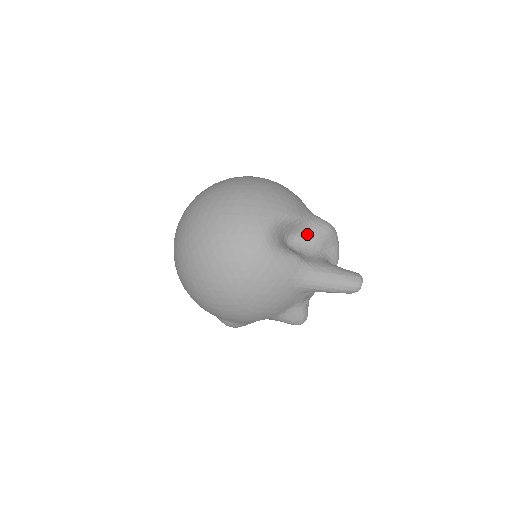
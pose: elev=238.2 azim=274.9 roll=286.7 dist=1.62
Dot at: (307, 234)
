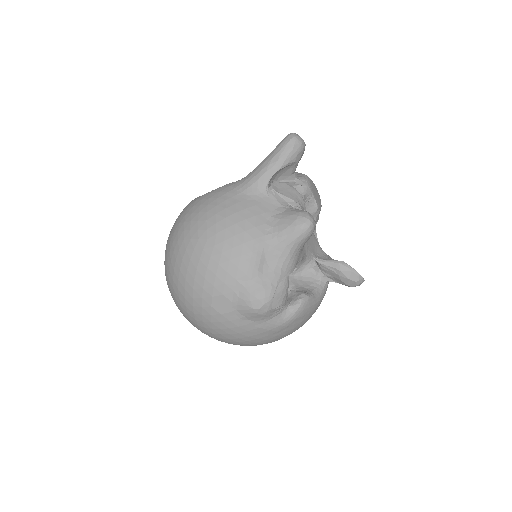
Dot at: occluded
